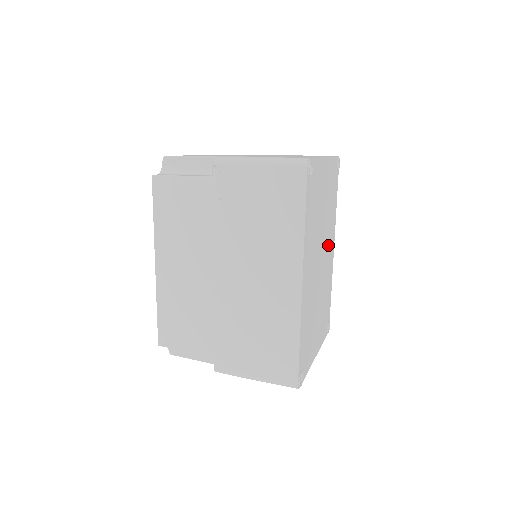
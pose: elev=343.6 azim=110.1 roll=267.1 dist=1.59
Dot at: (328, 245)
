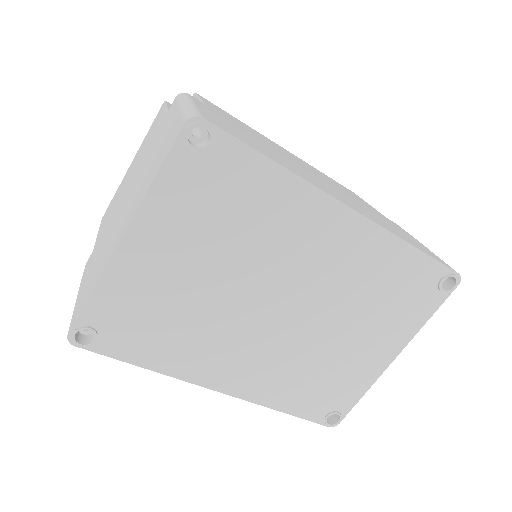
Dot at: (301, 251)
